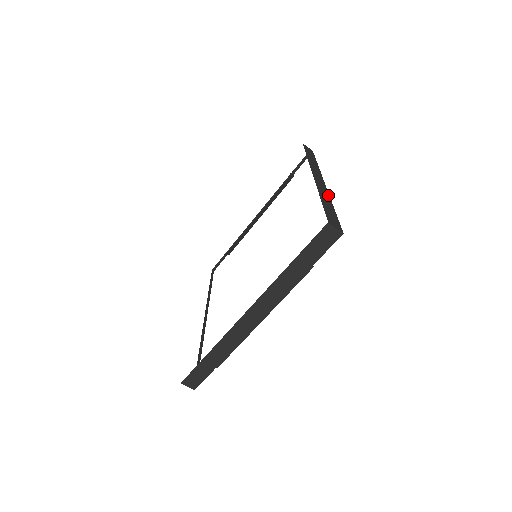
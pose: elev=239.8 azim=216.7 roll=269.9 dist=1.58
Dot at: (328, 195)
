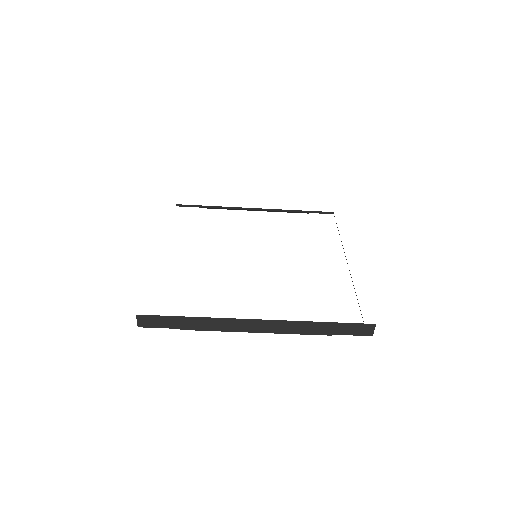
Dot at: occluded
